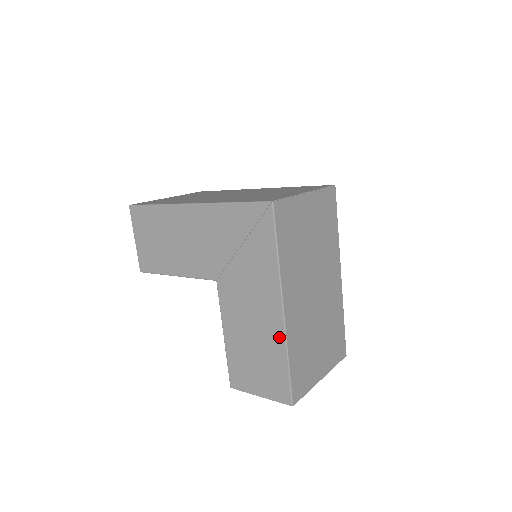
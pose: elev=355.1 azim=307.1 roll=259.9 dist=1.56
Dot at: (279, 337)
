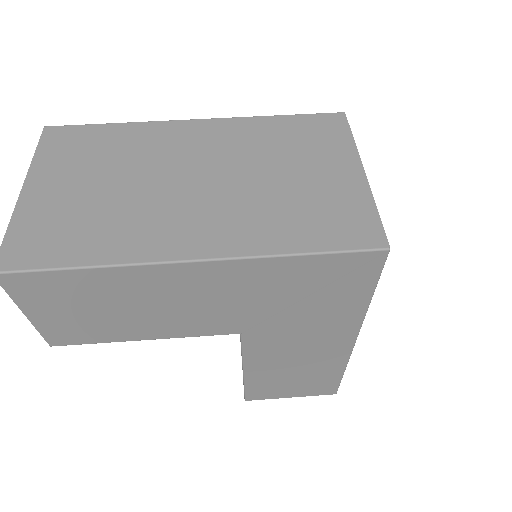
Dot at: (340, 359)
